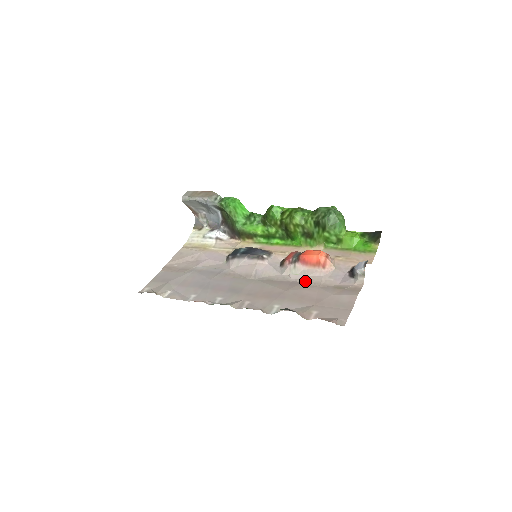
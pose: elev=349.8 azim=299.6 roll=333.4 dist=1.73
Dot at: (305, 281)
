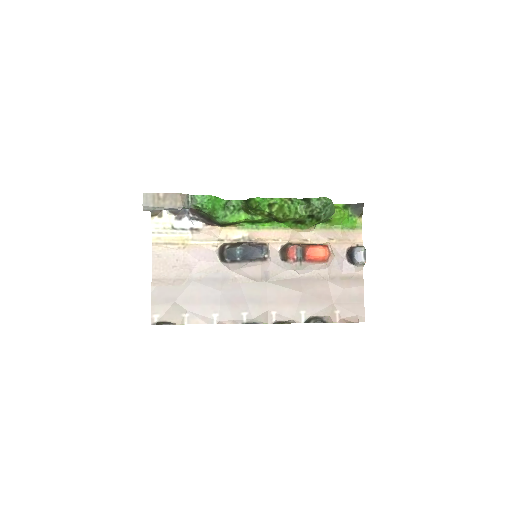
Dot at: (314, 276)
